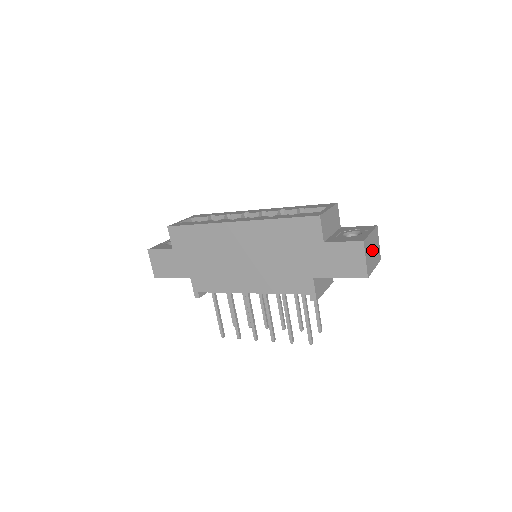
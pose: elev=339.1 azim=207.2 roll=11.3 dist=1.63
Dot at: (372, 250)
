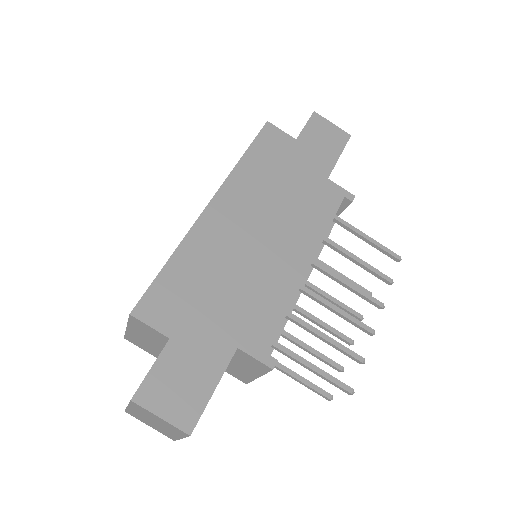
Dot at: occluded
